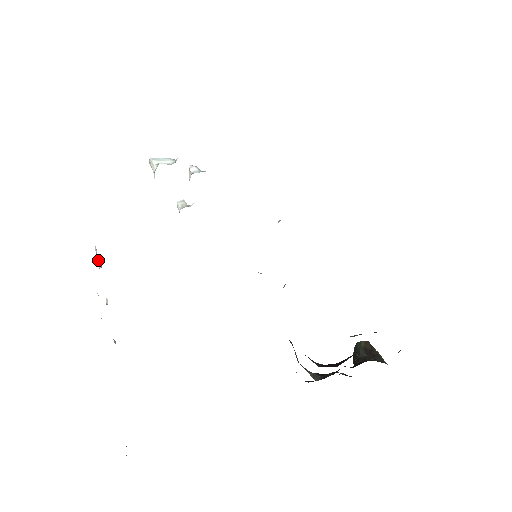
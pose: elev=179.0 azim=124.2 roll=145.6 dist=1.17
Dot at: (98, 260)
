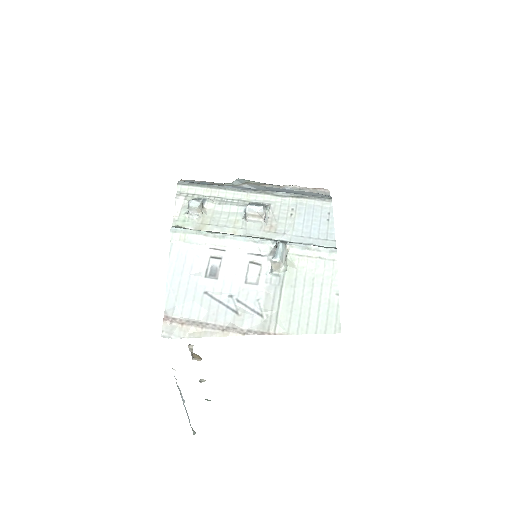
Dot at: (192, 354)
